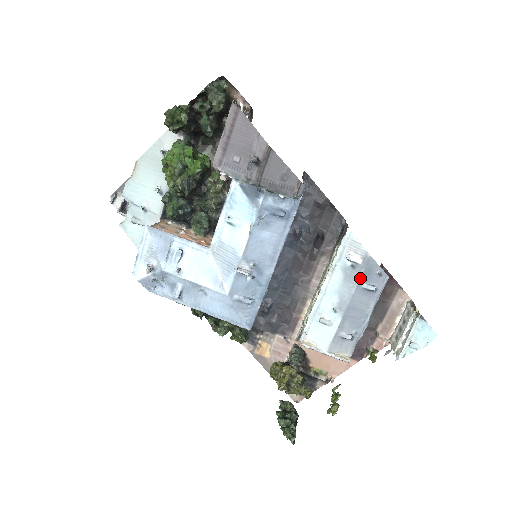
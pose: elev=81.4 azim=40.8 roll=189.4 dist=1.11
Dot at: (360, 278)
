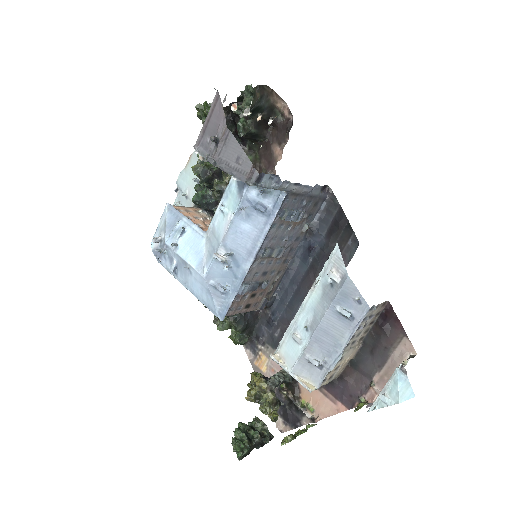
Dot at: (335, 298)
